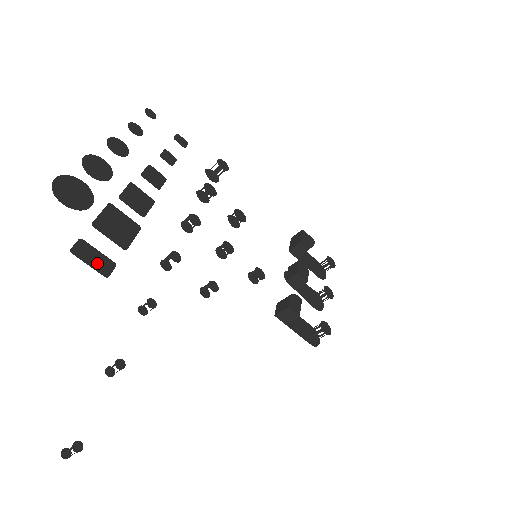
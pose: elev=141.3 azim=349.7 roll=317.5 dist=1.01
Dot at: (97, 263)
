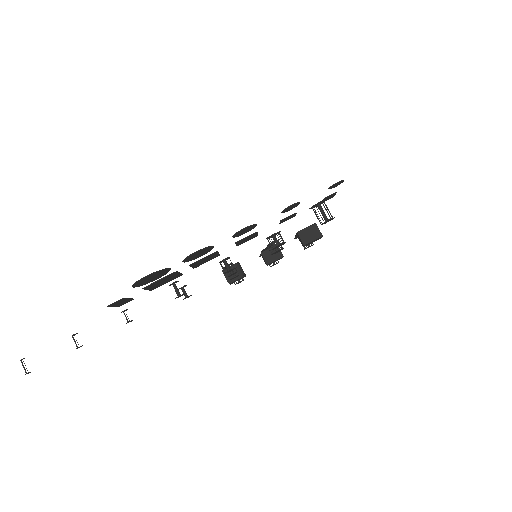
Dot at: (120, 304)
